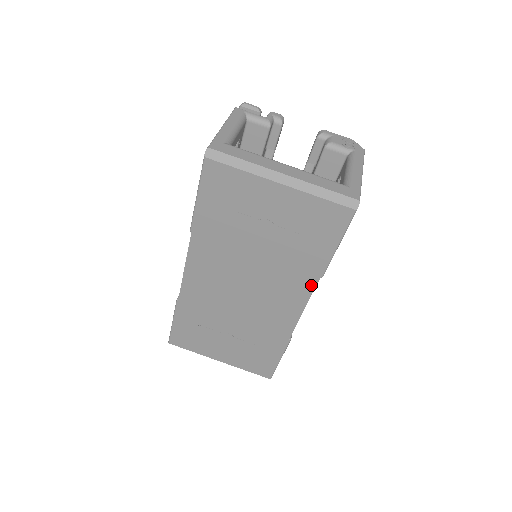
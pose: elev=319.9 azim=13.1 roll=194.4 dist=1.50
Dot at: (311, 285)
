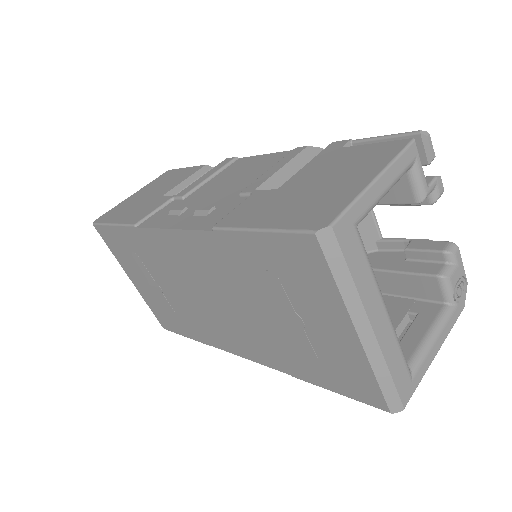
Dot at: (276, 366)
